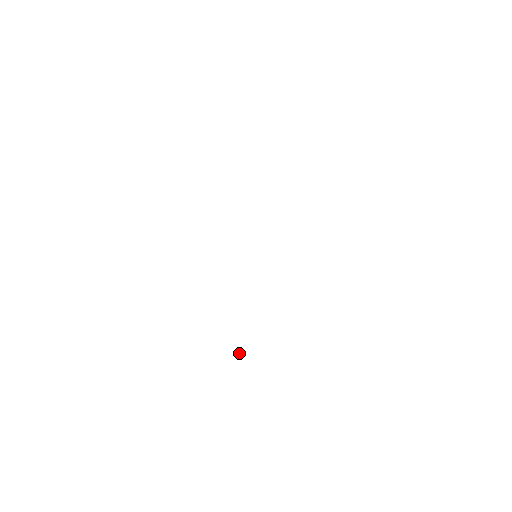
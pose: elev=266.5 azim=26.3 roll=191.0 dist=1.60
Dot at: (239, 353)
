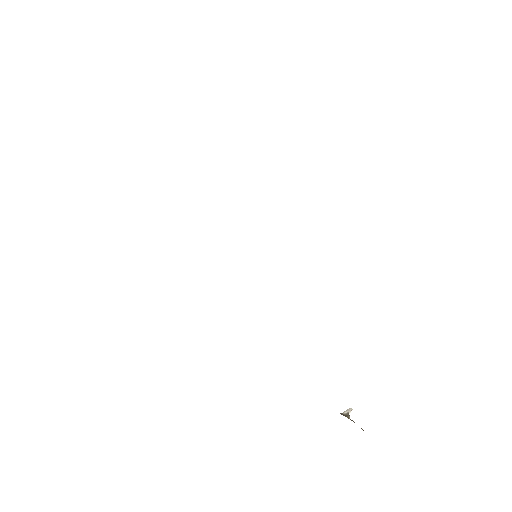
Dot at: (346, 410)
